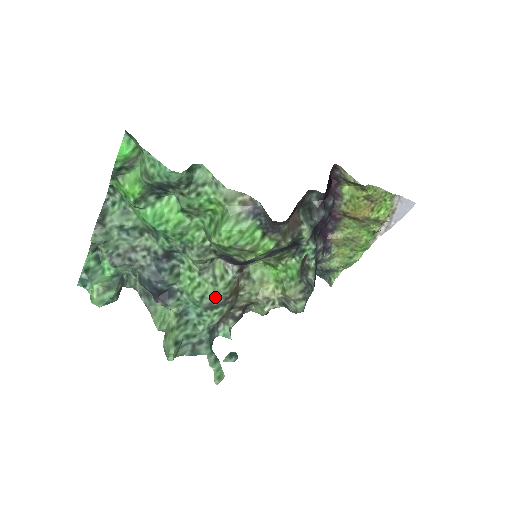
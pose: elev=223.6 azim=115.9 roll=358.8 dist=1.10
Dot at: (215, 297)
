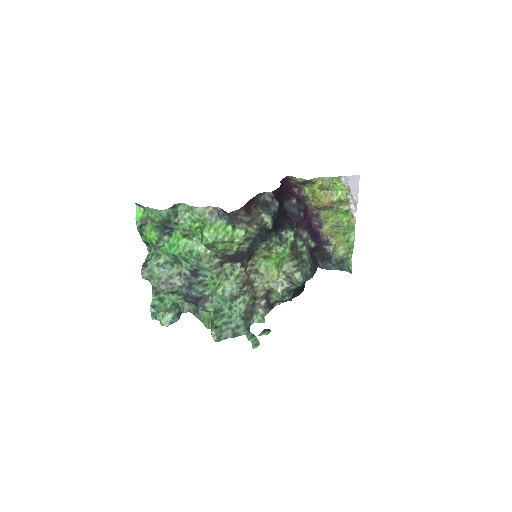
Dot at: (231, 288)
